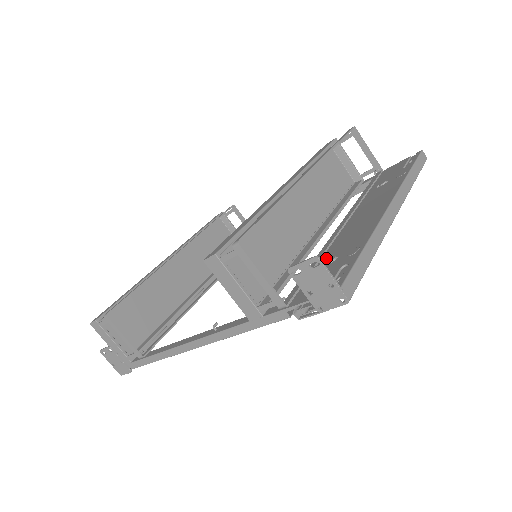
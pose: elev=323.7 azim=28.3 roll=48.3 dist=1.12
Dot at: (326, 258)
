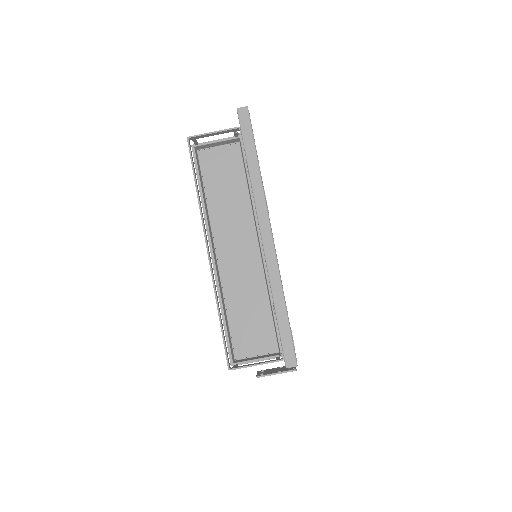
Dot at: occluded
